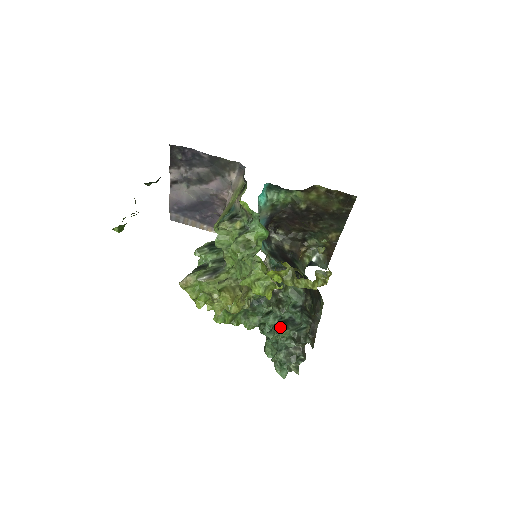
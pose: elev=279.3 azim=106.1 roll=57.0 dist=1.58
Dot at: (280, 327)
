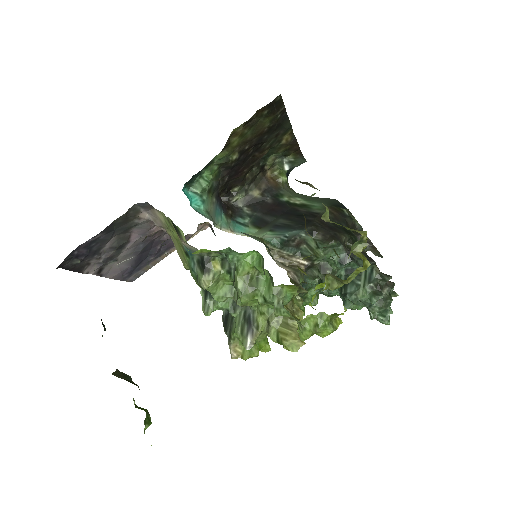
Dot at: (351, 294)
